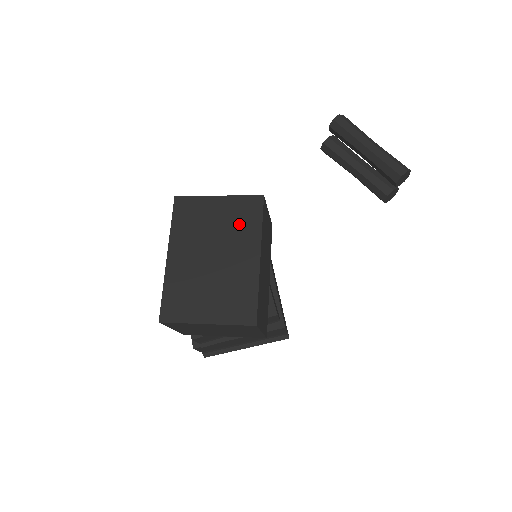
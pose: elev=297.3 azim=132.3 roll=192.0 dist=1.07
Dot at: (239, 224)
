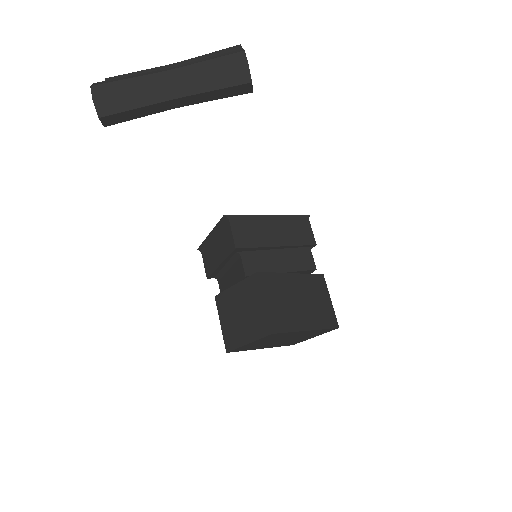
Dot at: (278, 337)
